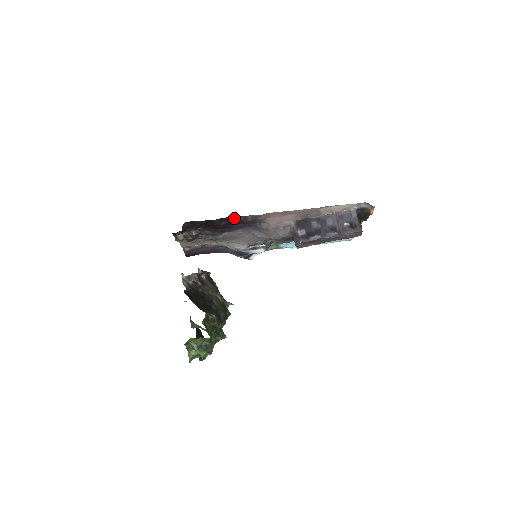
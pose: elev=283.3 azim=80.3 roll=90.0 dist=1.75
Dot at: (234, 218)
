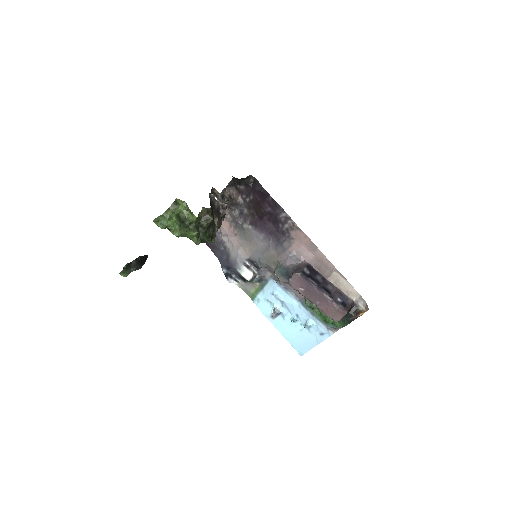
Dot at: (281, 212)
